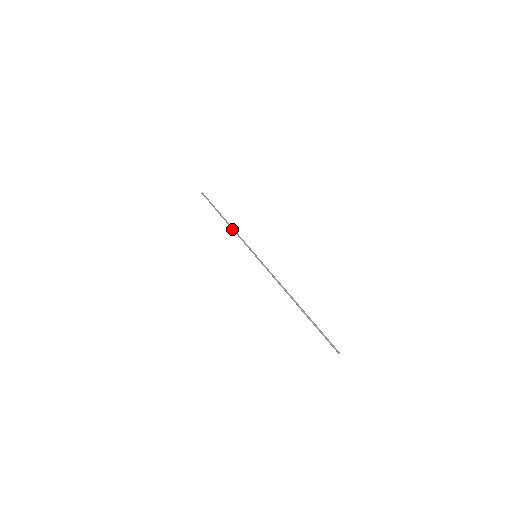
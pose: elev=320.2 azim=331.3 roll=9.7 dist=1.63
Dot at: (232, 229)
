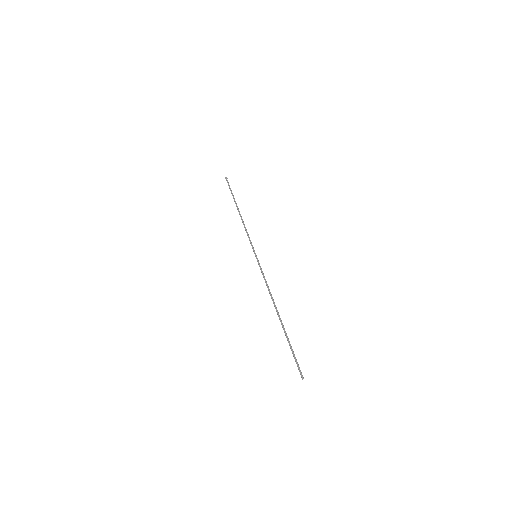
Dot at: (243, 222)
